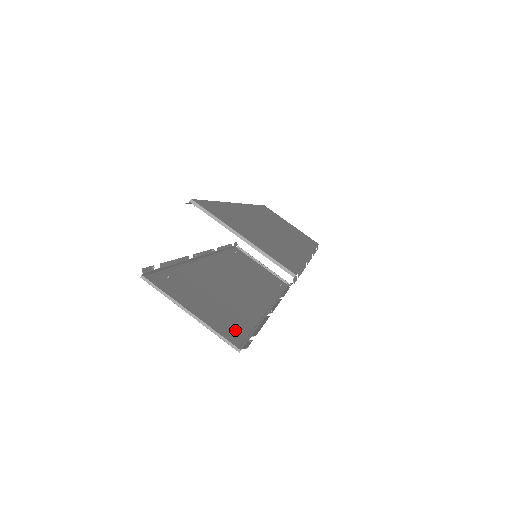
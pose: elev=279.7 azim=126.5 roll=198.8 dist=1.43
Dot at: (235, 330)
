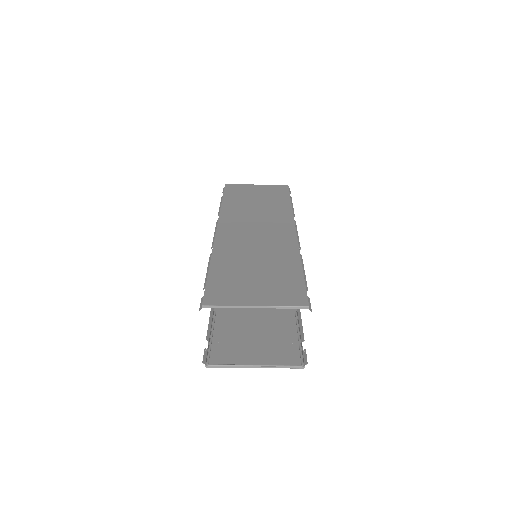
Dot at: (288, 346)
